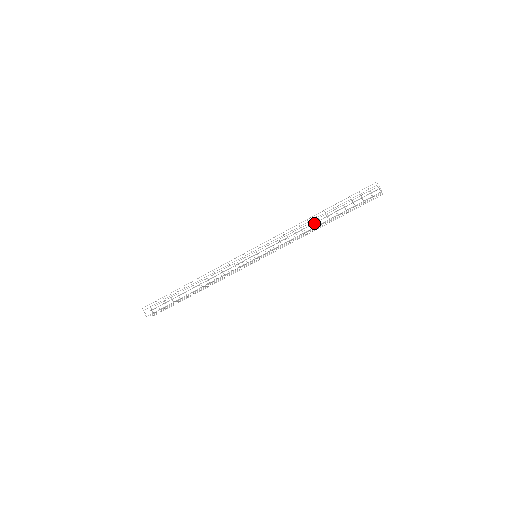
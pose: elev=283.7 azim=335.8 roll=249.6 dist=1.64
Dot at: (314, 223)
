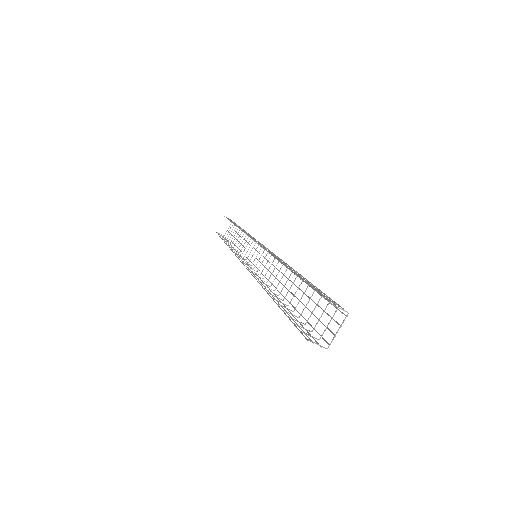
Dot at: occluded
